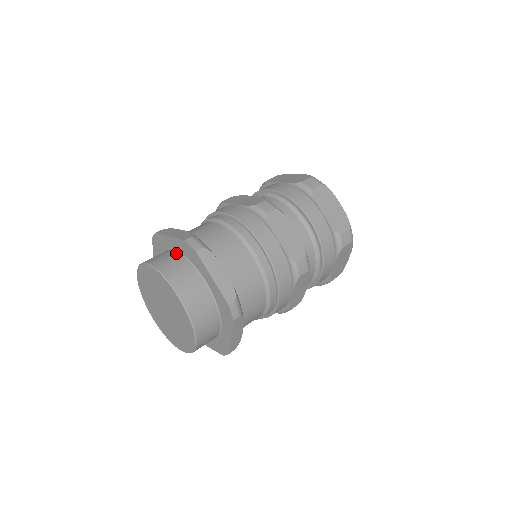
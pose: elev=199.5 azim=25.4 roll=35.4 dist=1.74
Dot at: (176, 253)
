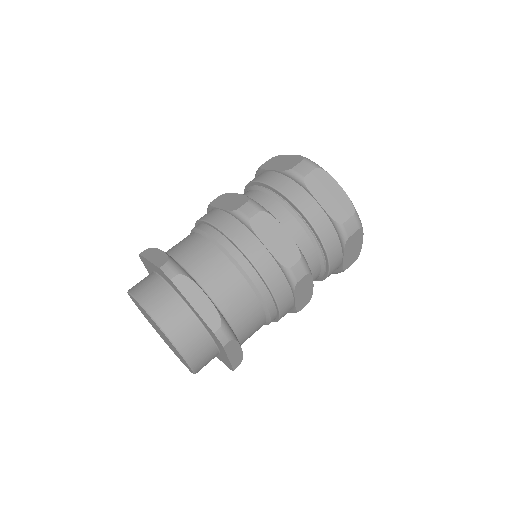
Dot at: (158, 278)
